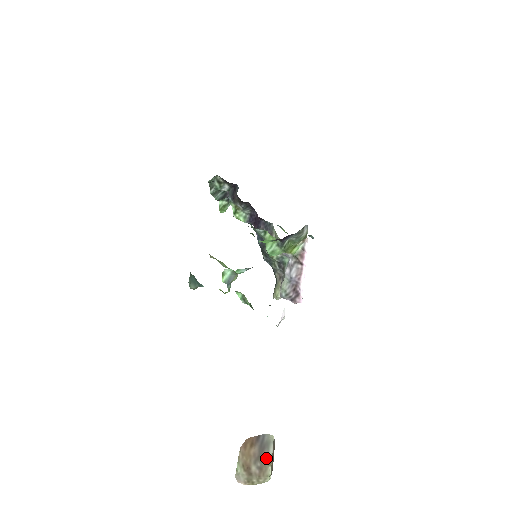
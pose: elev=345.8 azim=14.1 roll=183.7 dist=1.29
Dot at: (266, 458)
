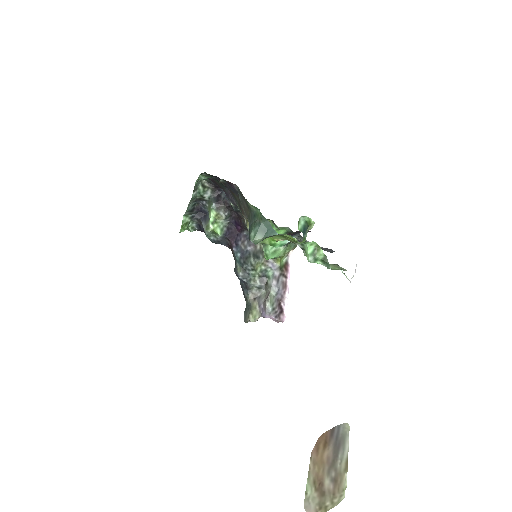
Dot at: (341, 461)
